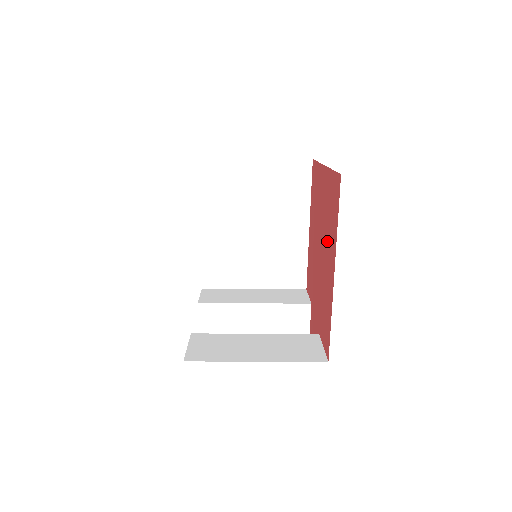
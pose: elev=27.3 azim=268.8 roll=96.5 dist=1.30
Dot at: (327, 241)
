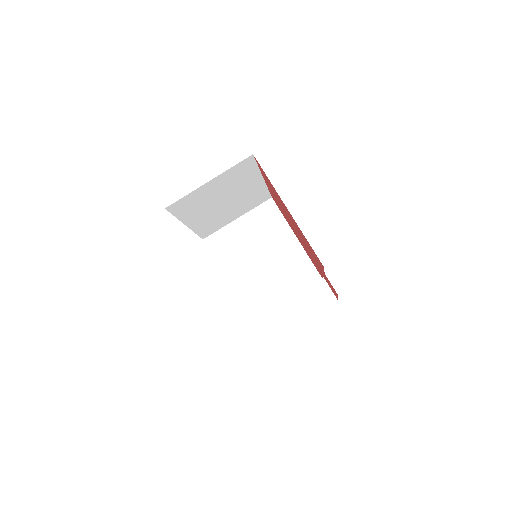
Dot at: occluded
